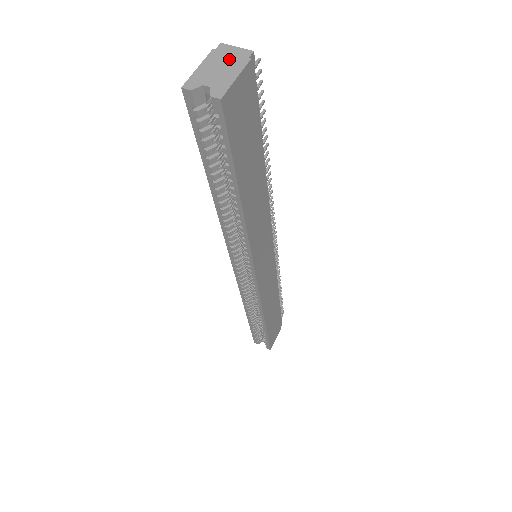
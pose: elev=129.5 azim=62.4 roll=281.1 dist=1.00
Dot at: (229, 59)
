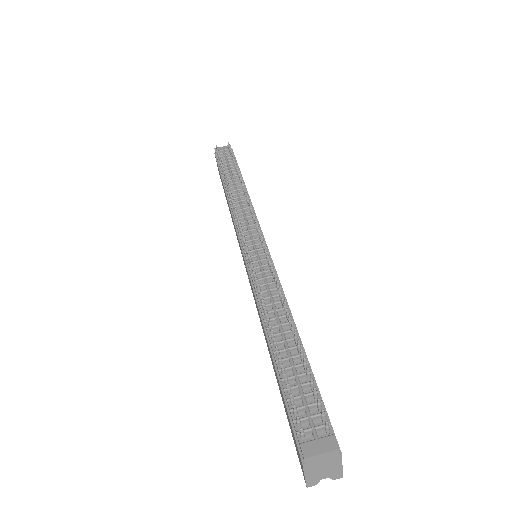
Dot at: (324, 462)
